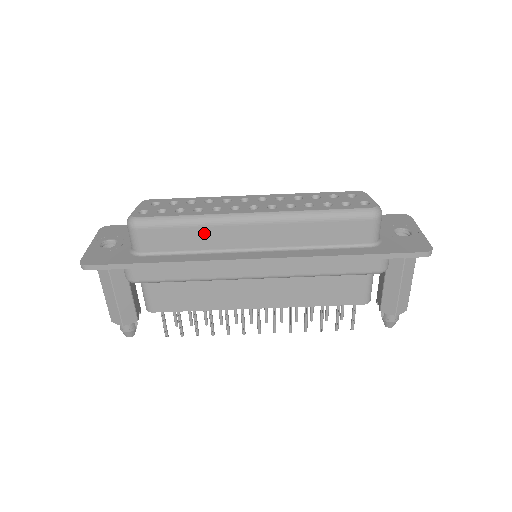
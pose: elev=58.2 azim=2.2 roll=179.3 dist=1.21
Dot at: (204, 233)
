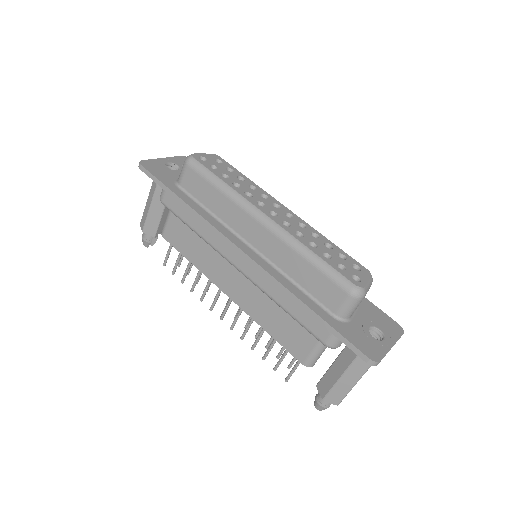
Dot at: (225, 203)
